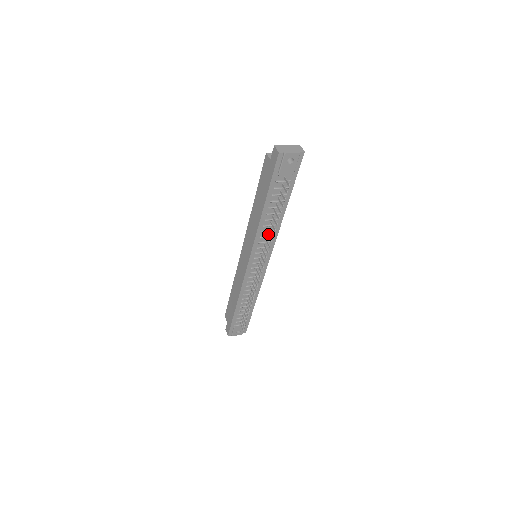
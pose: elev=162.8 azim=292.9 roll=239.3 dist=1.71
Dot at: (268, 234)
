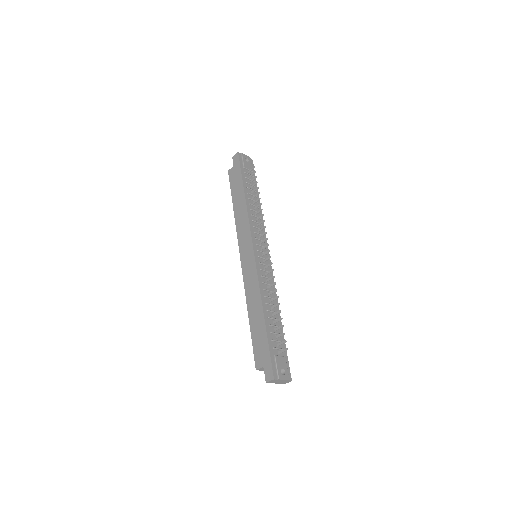
Dot at: (257, 218)
